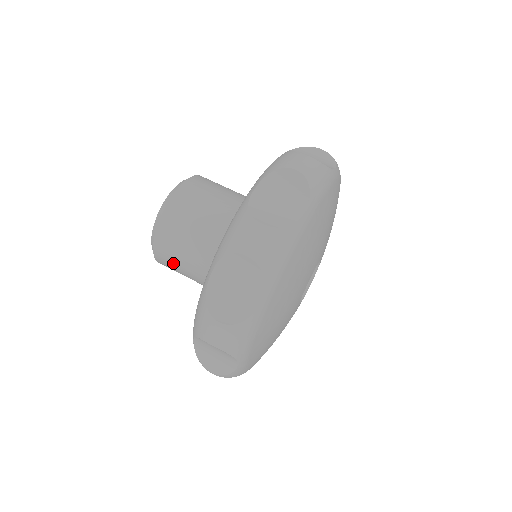
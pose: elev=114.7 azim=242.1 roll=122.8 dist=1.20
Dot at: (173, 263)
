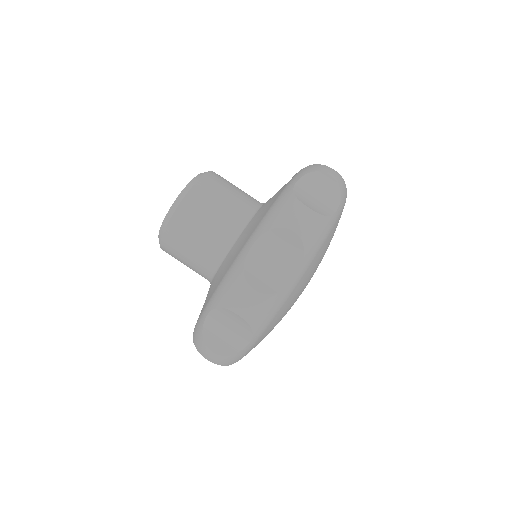
Dot at: (183, 244)
